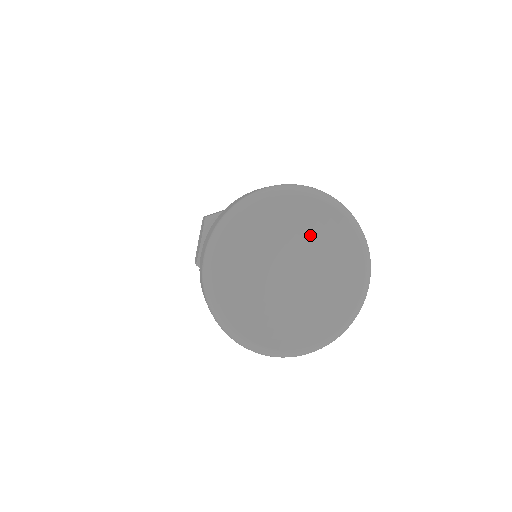
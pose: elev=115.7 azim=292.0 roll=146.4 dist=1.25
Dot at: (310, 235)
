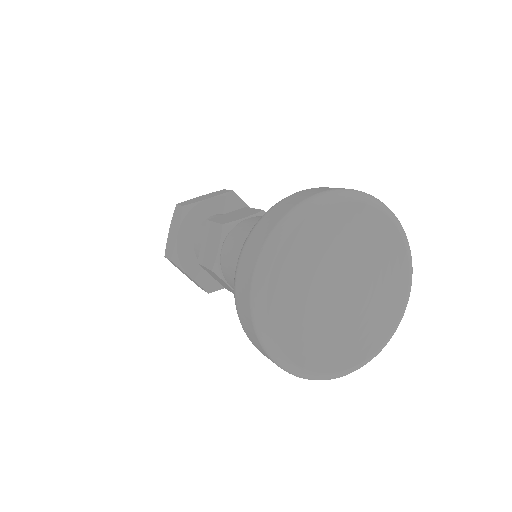
Dot at: (361, 246)
